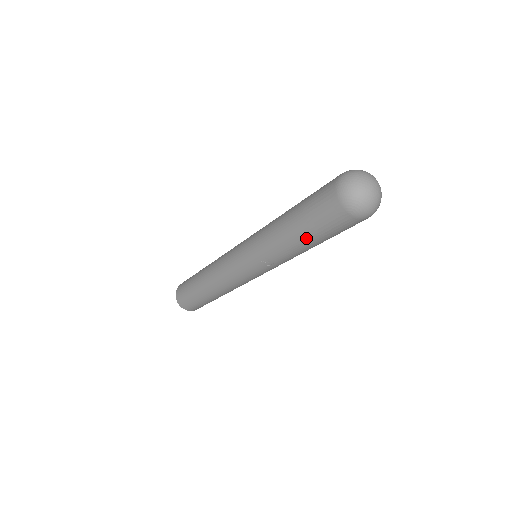
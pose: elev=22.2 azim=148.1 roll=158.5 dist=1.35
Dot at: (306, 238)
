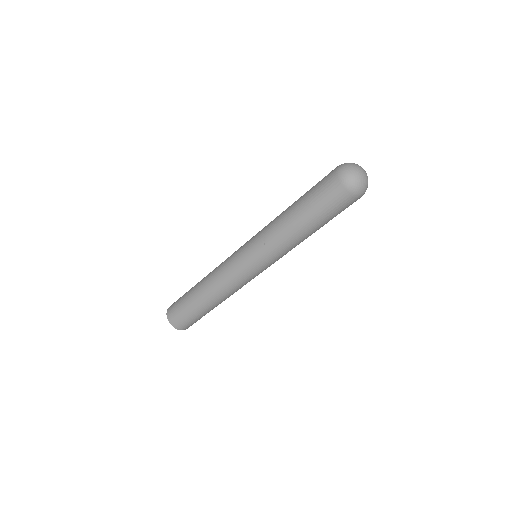
Dot at: (302, 210)
